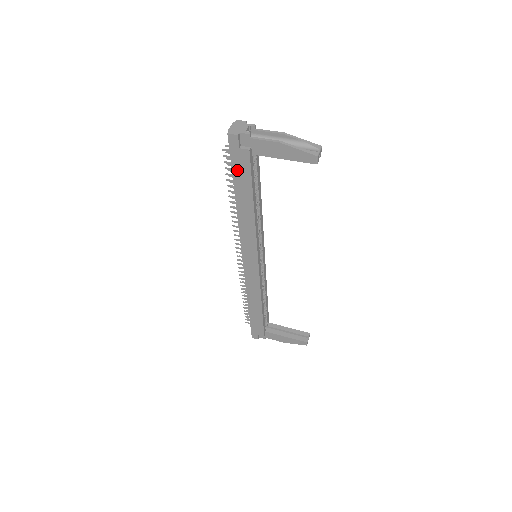
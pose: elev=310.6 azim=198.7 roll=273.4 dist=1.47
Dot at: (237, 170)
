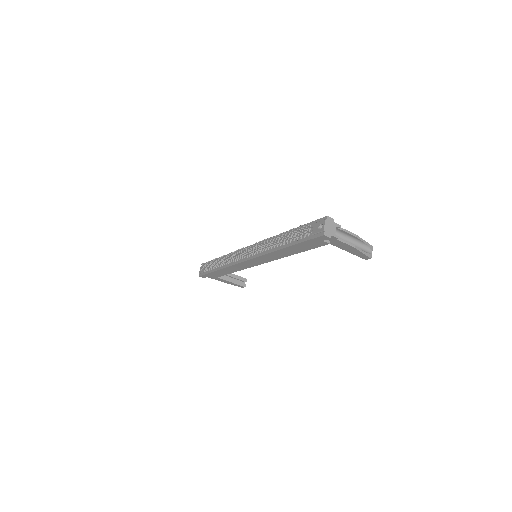
Dot at: (306, 244)
